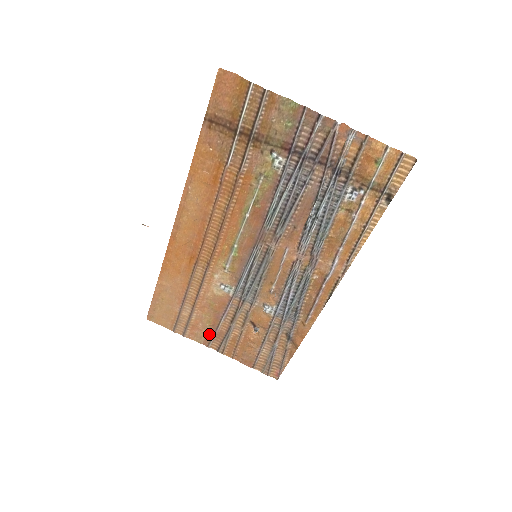
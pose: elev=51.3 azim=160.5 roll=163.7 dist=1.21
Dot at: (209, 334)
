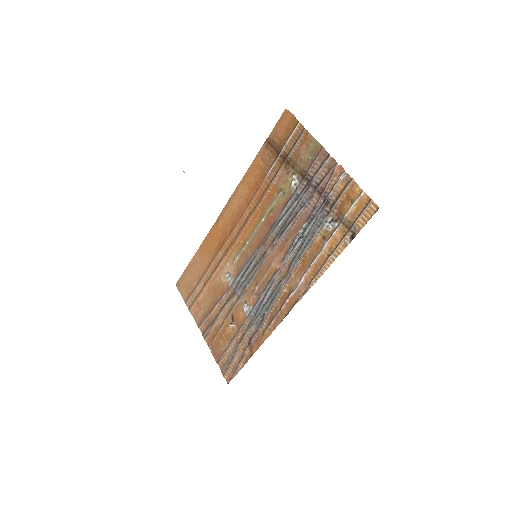
Dot at: (204, 316)
